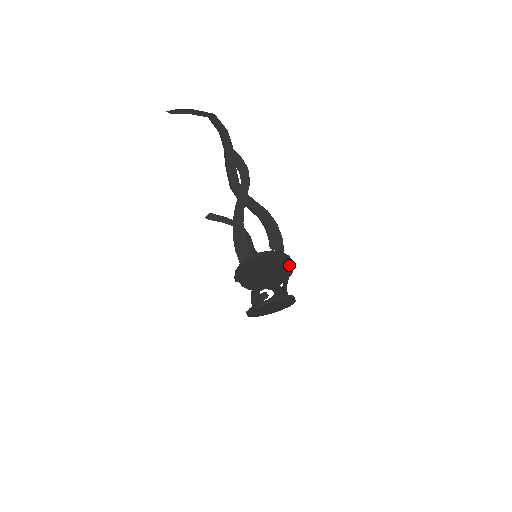
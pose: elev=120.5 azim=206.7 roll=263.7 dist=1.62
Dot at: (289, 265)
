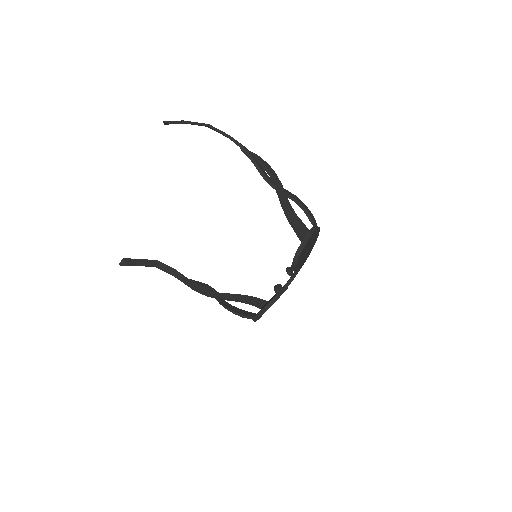
Dot at: (316, 240)
